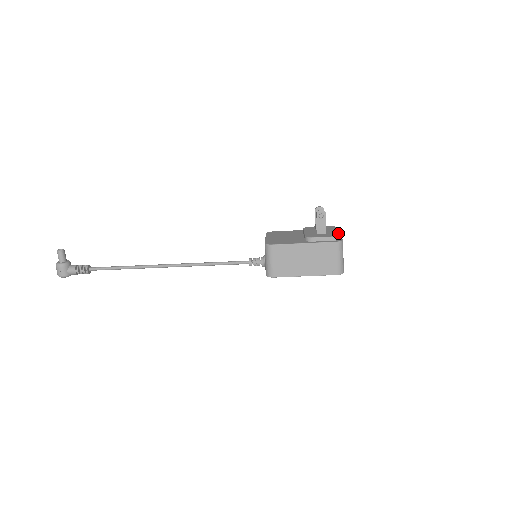
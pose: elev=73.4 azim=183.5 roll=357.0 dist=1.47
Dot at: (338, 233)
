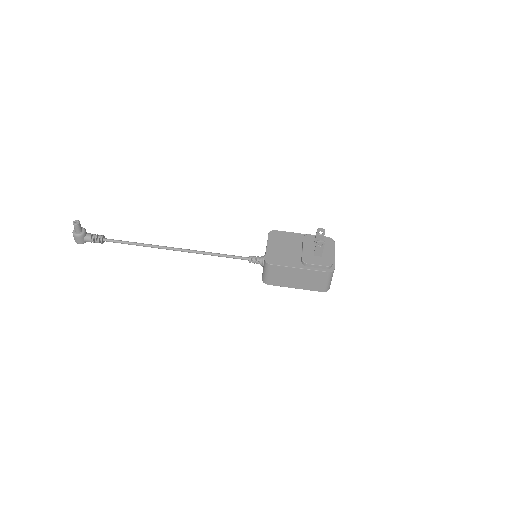
Dot at: (332, 259)
